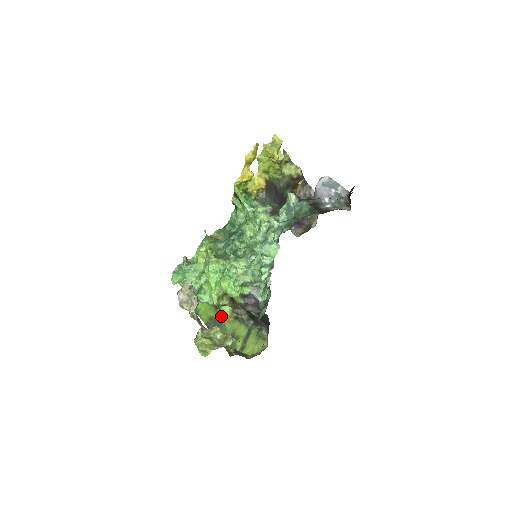
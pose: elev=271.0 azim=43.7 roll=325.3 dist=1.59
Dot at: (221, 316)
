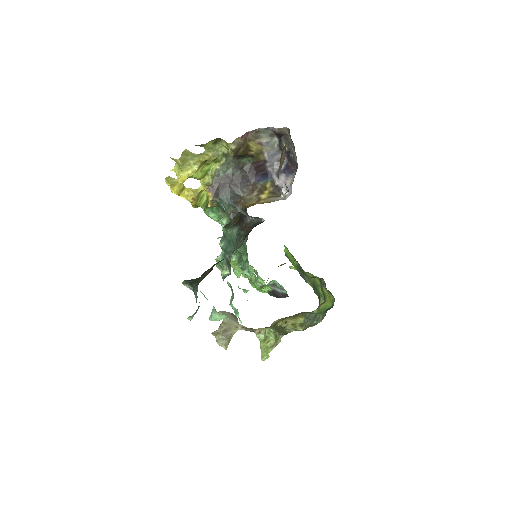
Dot at: (300, 266)
